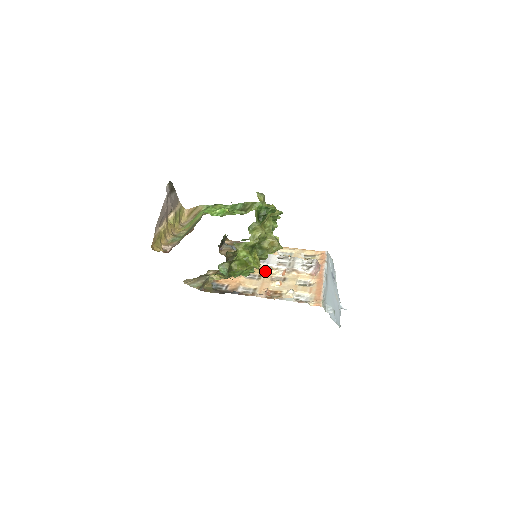
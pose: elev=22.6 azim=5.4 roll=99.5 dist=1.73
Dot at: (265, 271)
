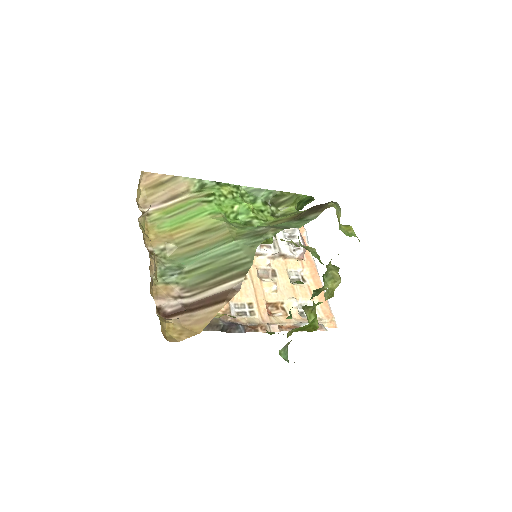
Dot at: occluded
